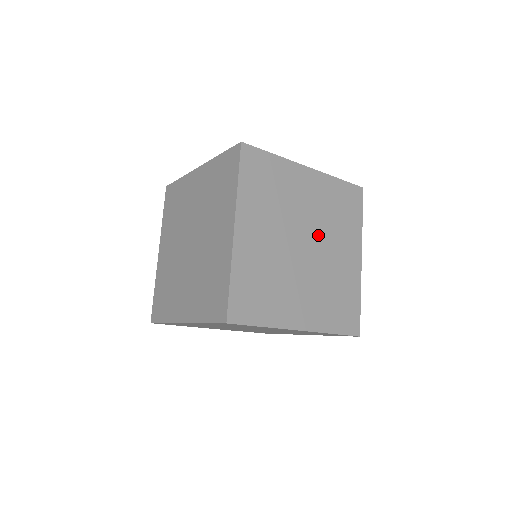
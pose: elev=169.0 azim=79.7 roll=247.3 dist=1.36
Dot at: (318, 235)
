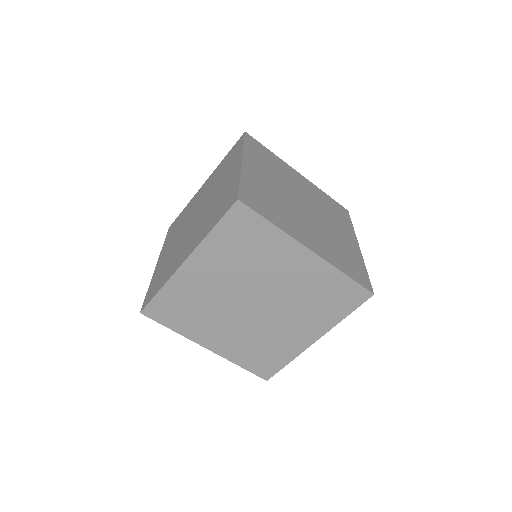
Dot at: (315, 209)
